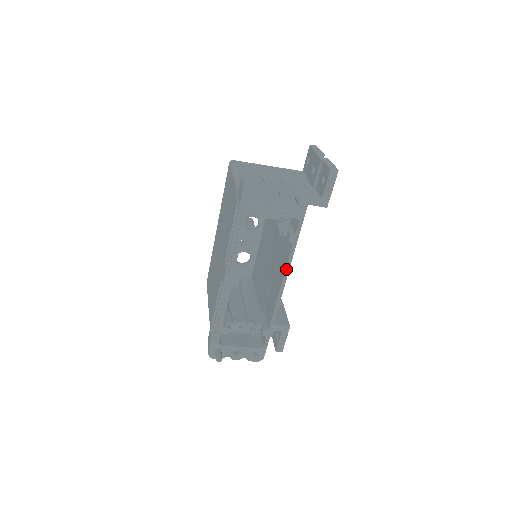
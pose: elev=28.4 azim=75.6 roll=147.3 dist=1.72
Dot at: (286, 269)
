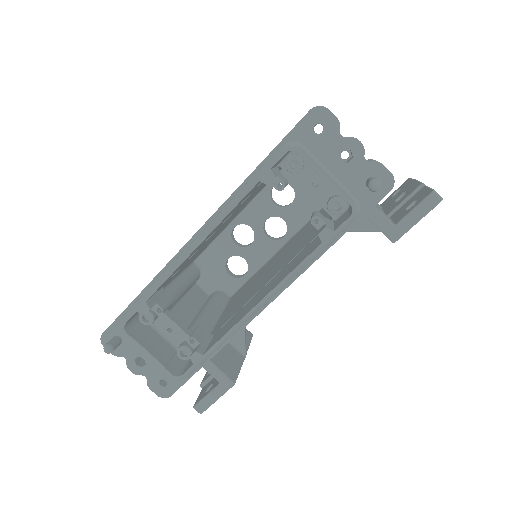
Dot at: (287, 276)
